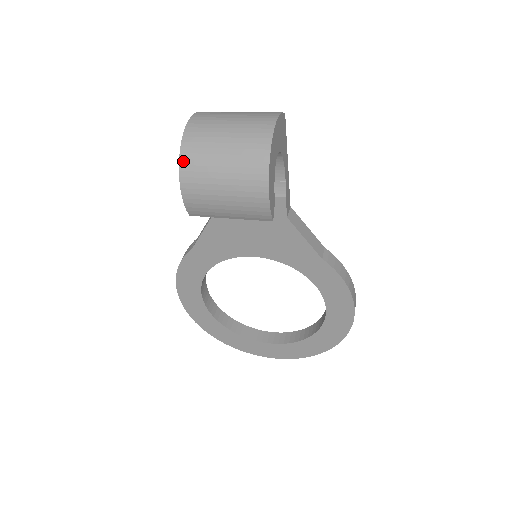
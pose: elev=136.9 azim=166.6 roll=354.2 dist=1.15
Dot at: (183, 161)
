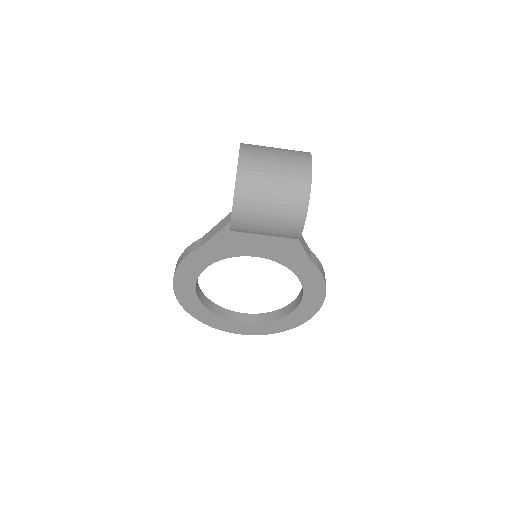
Dot at: (238, 190)
